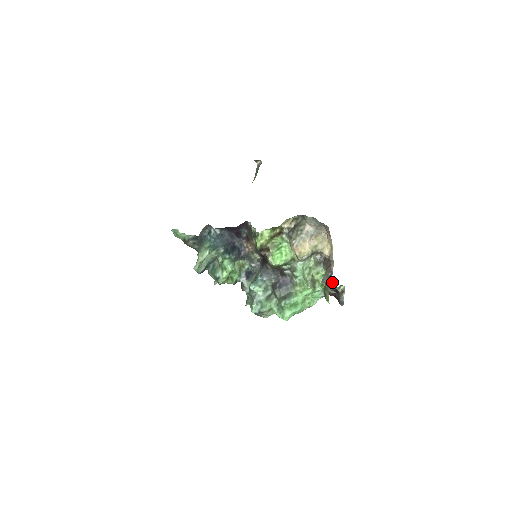
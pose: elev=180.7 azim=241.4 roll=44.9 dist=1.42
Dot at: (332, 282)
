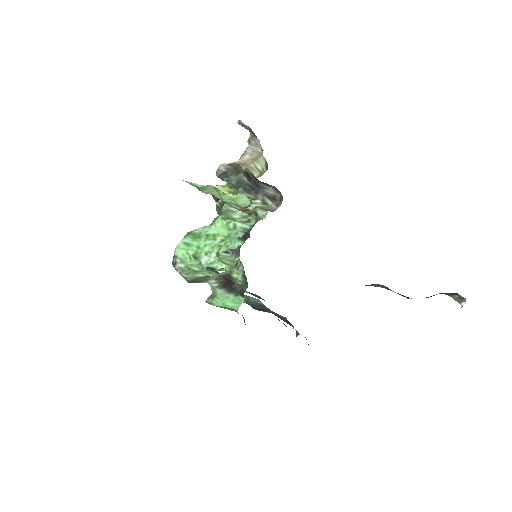
Dot at: occluded
